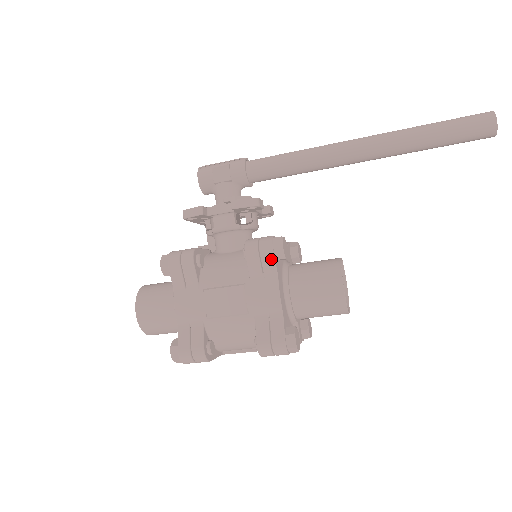
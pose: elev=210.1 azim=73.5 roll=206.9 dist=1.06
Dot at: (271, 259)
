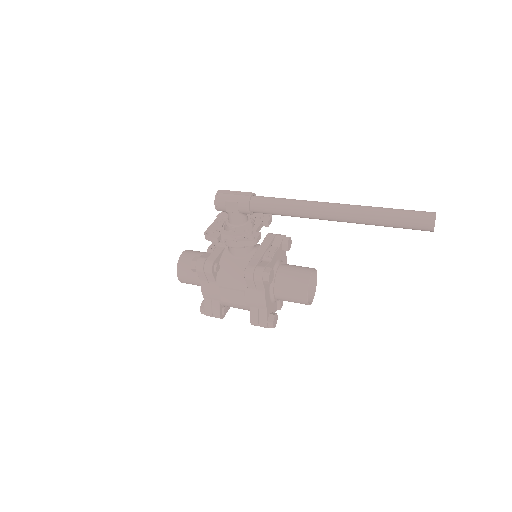
Dot at: (261, 285)
